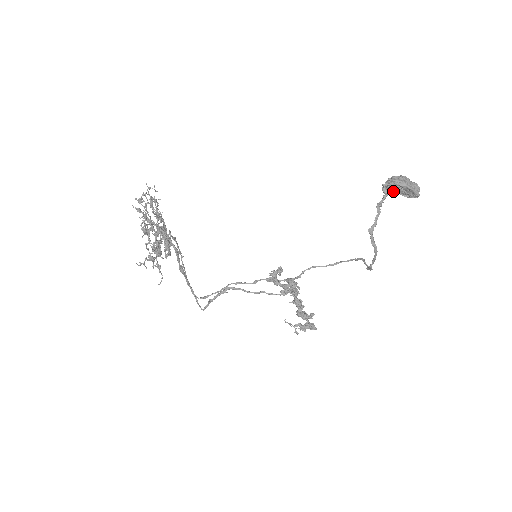
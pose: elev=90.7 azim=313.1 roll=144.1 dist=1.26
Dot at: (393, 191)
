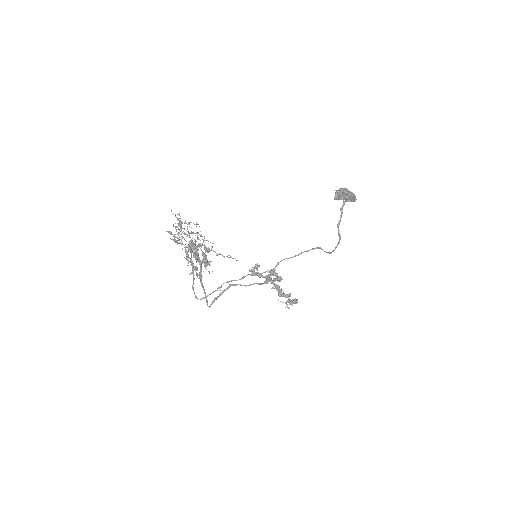
Dot at: occluded
